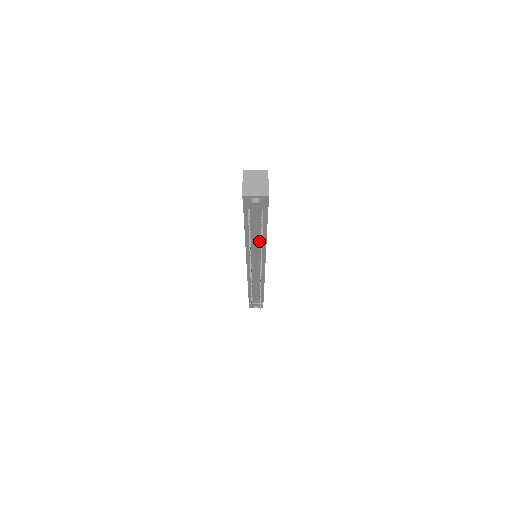
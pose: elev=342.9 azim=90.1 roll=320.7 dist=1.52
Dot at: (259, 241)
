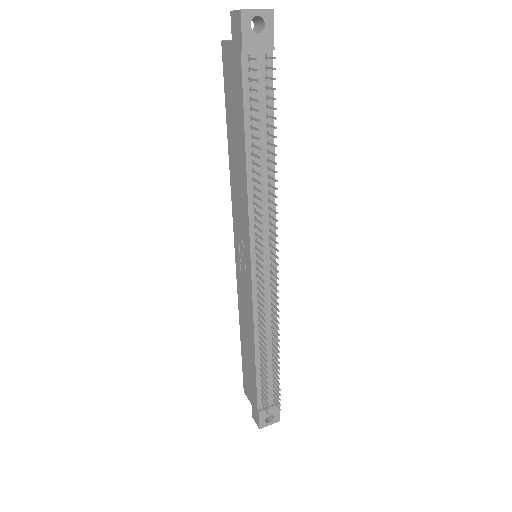
Dot at: (265, 168)
